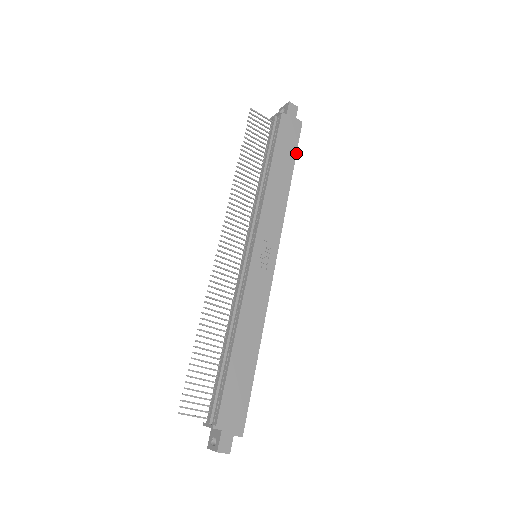
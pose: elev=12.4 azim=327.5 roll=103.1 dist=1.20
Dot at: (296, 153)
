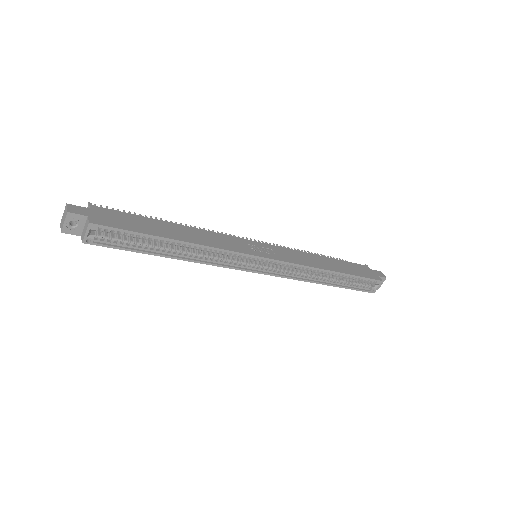
Dot at: (358, 276)
